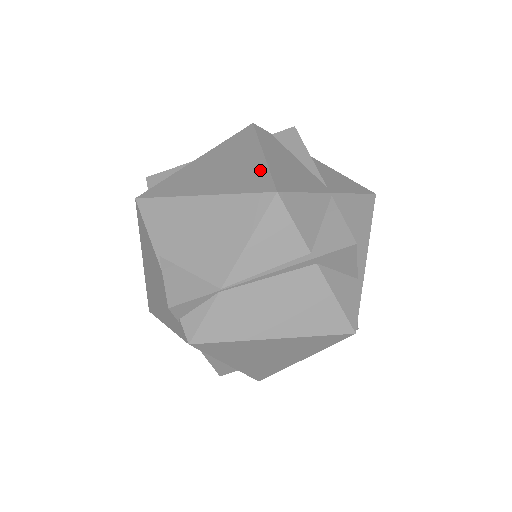
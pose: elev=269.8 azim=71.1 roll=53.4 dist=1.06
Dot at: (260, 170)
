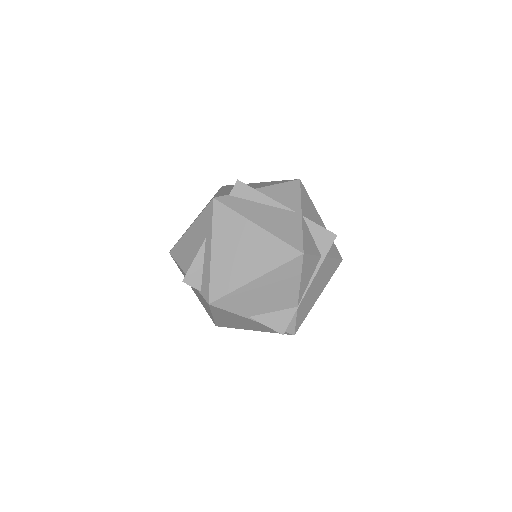
Dot at: (273, 242)
